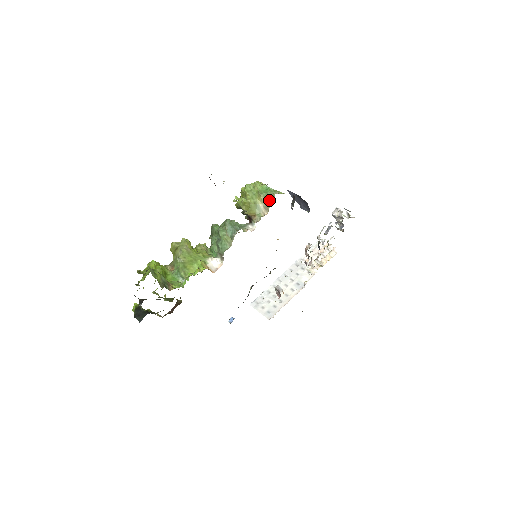
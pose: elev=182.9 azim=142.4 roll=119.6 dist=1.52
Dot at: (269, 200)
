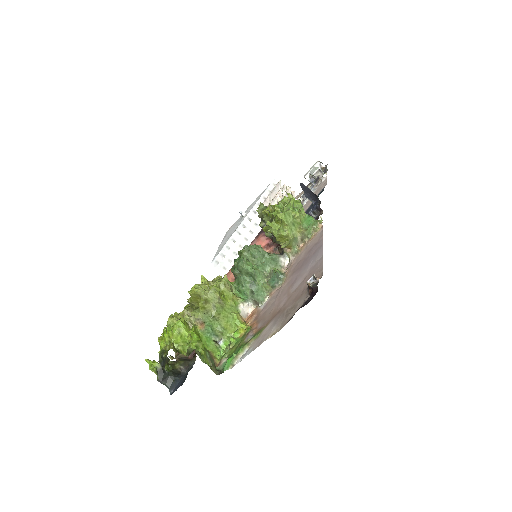
Dot at: (310, 233)
